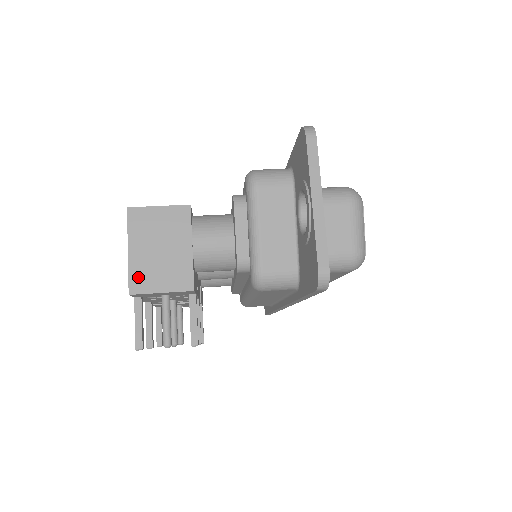
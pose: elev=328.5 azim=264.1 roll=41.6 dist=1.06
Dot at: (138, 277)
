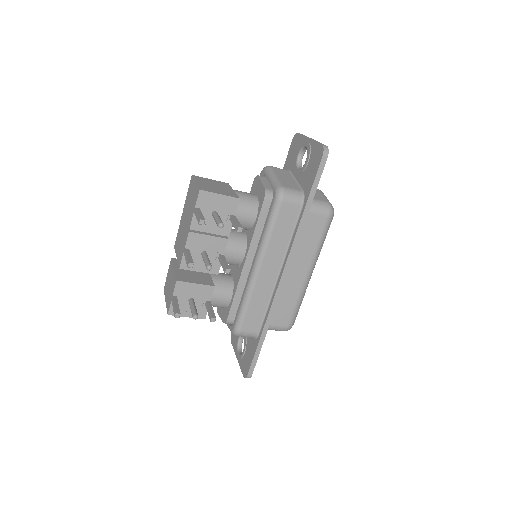
Dot at: (204, 188)
